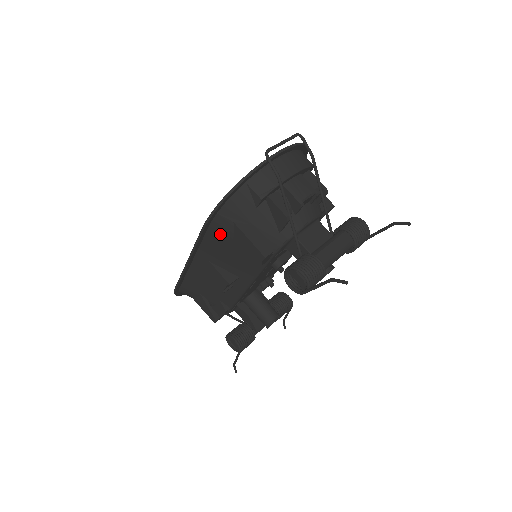
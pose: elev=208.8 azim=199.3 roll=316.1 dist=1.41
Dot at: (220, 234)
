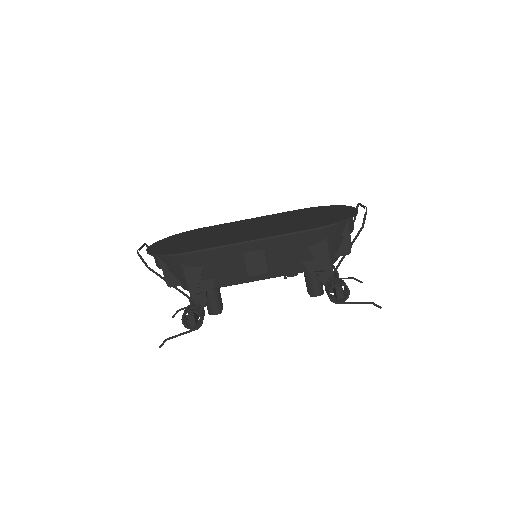
Dot at: (308, 239)
